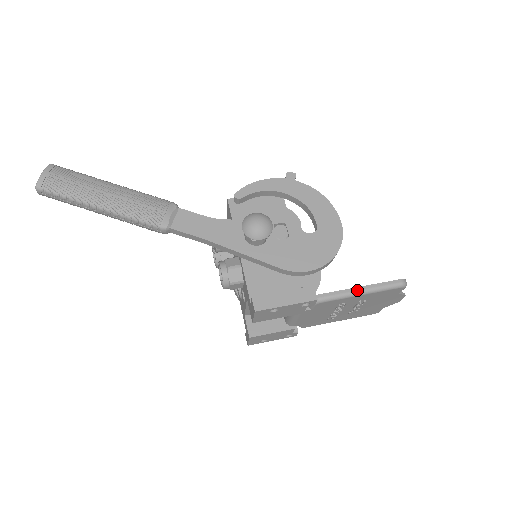
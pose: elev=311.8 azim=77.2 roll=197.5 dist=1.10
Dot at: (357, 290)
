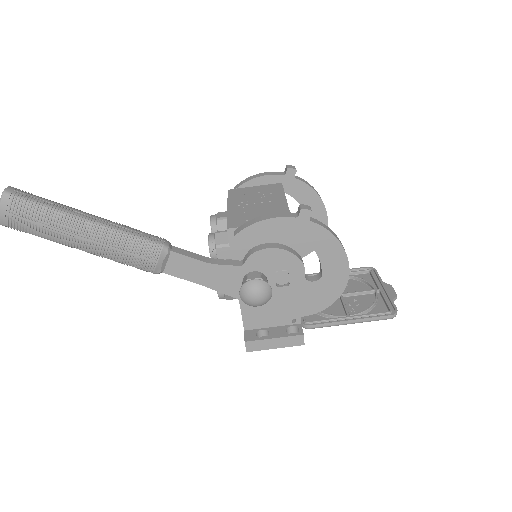
Dot at: (346, 323)
